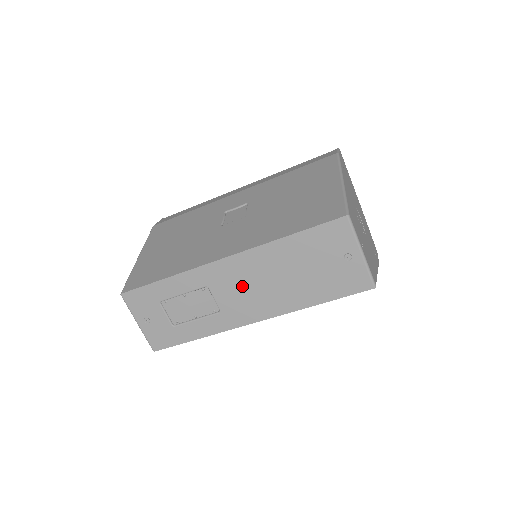
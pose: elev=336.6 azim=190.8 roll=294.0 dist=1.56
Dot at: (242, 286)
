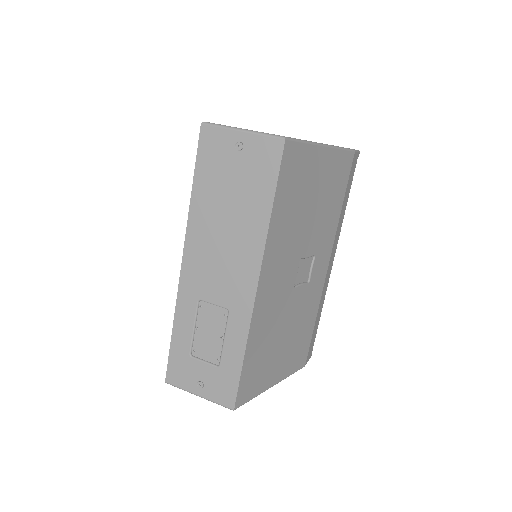
Dot at: (215, 268)
